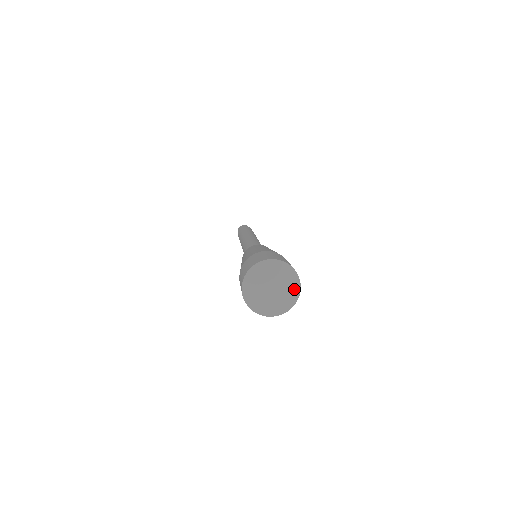
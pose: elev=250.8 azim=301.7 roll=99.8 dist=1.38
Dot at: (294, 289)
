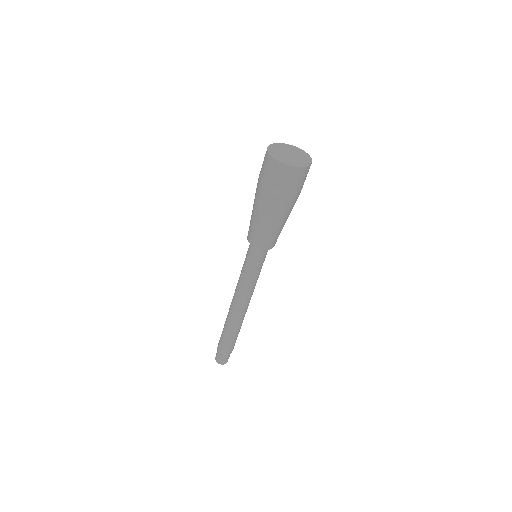
Dot at: (306, 161)
